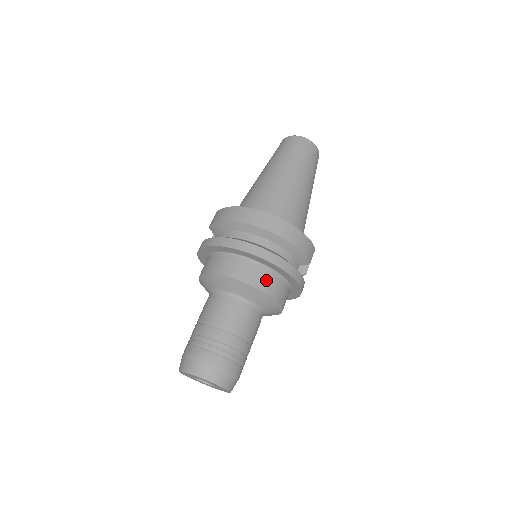
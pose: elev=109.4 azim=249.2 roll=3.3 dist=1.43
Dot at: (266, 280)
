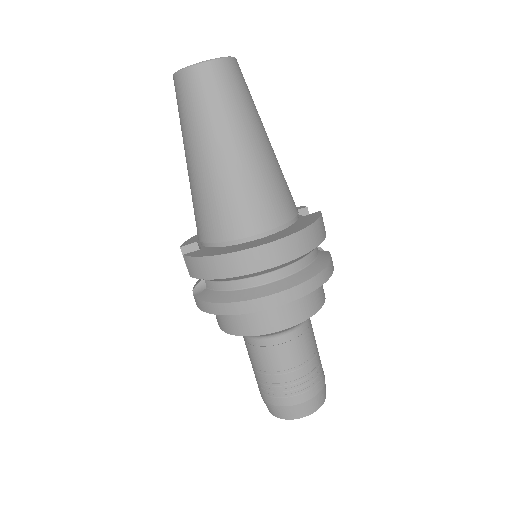
Dot at: (309, 302)
